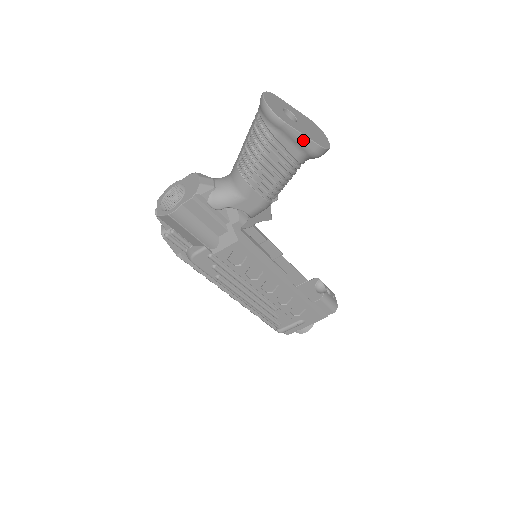
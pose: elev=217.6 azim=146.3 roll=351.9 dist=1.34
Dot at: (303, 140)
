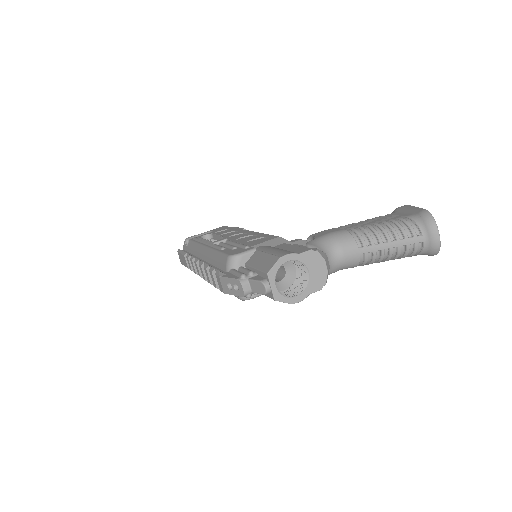
Dot at: occluded
